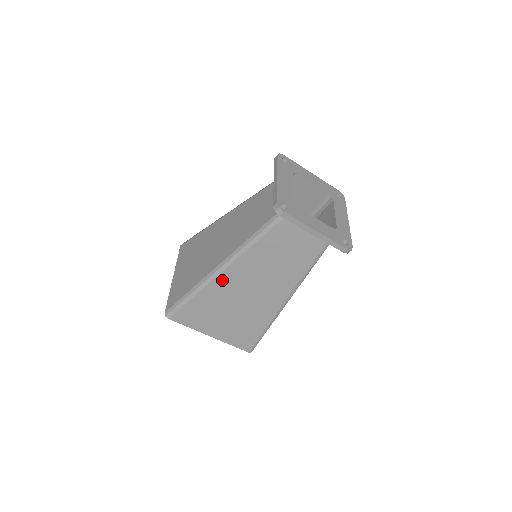
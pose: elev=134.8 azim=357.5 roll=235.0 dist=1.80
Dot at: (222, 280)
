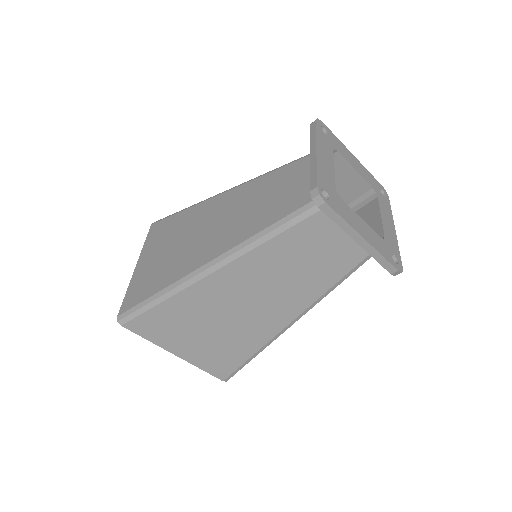
Dot at: (208, 285)
